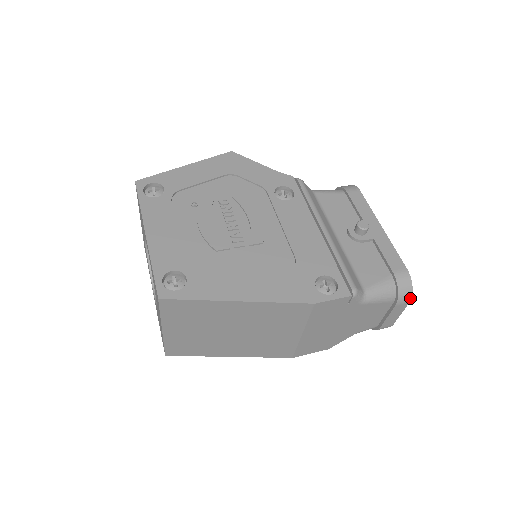
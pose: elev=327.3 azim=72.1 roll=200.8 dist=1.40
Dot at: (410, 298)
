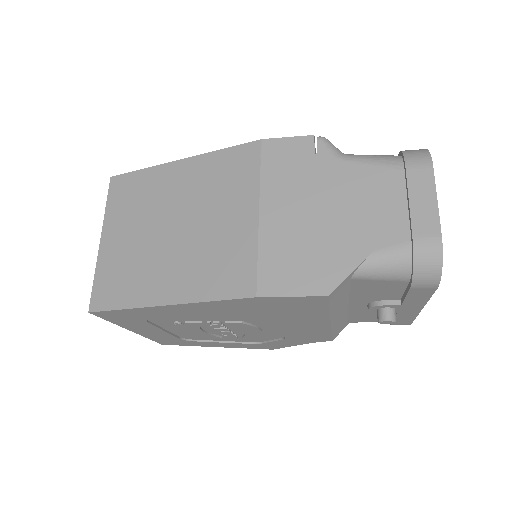
Dot at: (429, 159)
